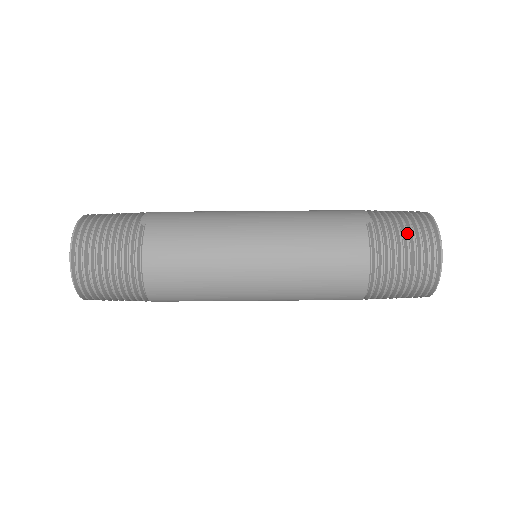
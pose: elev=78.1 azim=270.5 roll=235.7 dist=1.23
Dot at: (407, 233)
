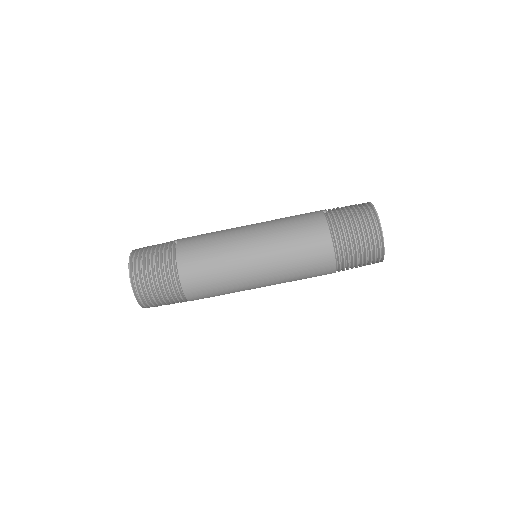
Dot at: (352, 211)
